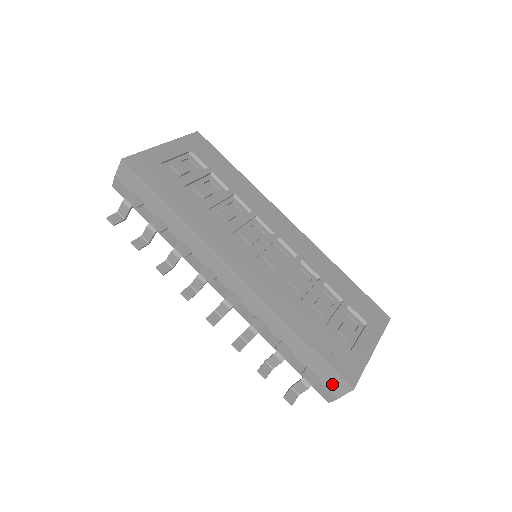
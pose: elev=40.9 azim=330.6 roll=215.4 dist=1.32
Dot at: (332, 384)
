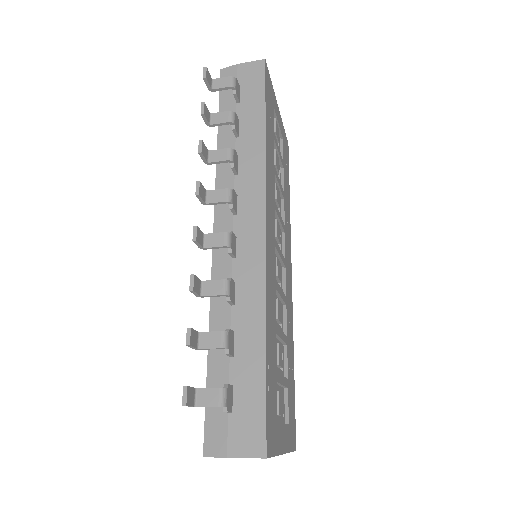
Dot at: (242, 431)
